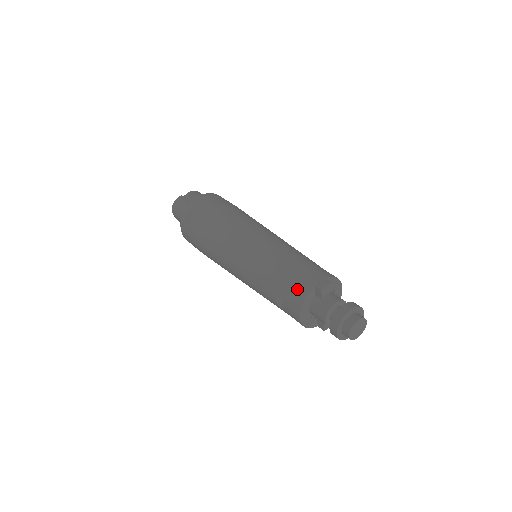
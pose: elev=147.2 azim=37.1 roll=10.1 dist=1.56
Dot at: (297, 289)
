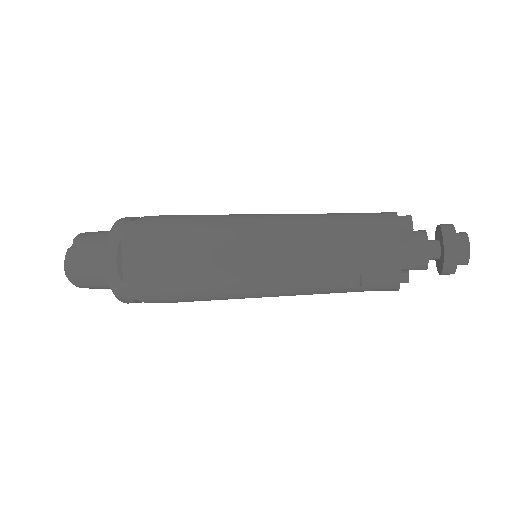
Dot at: (381, 247)
